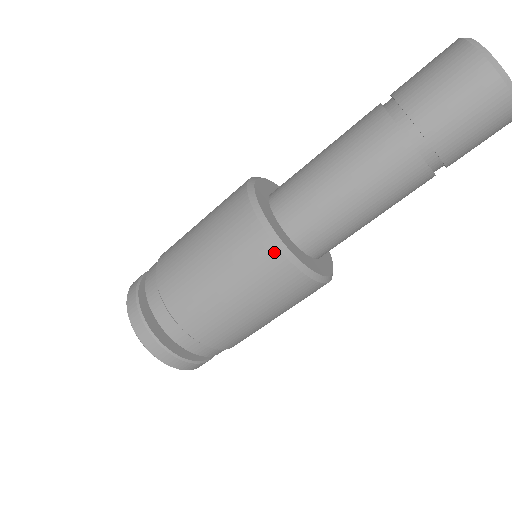
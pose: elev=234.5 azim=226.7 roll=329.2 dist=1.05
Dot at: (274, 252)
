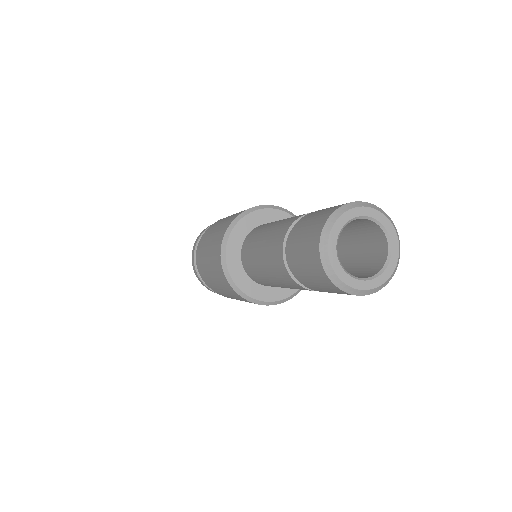
Dot at: occluded
